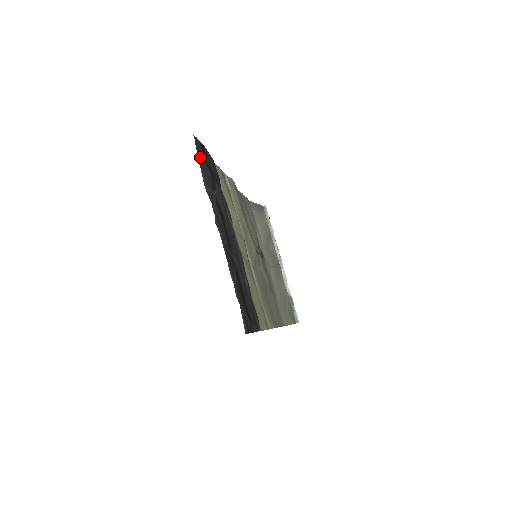
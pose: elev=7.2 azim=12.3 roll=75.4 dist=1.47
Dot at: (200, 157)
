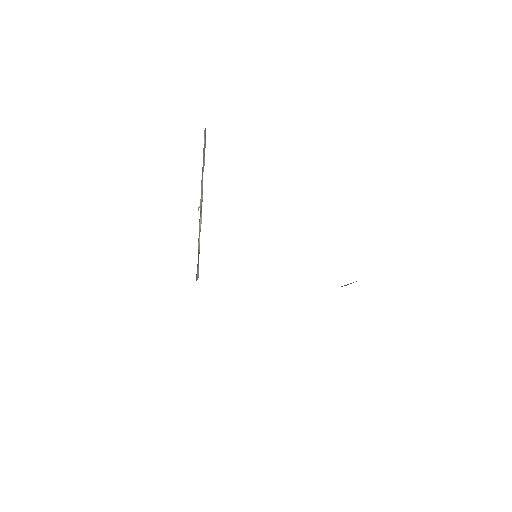
Dot at: occluded
